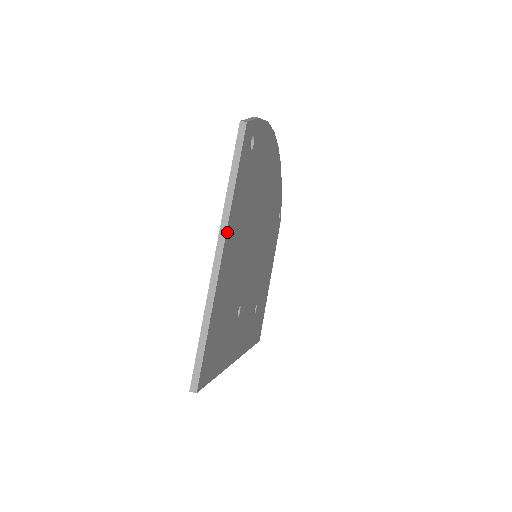
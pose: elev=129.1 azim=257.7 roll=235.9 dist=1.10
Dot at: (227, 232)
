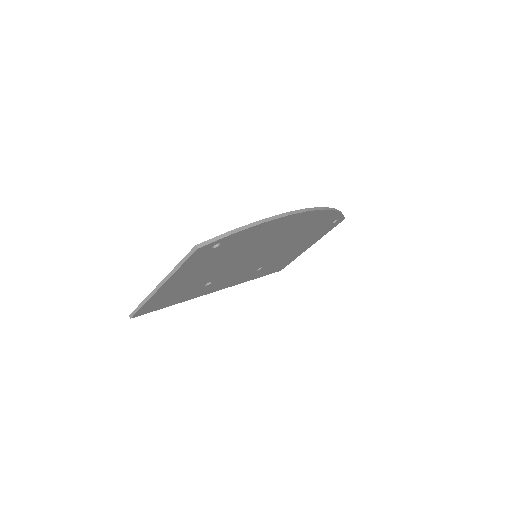
Dot at: (168, 280)
